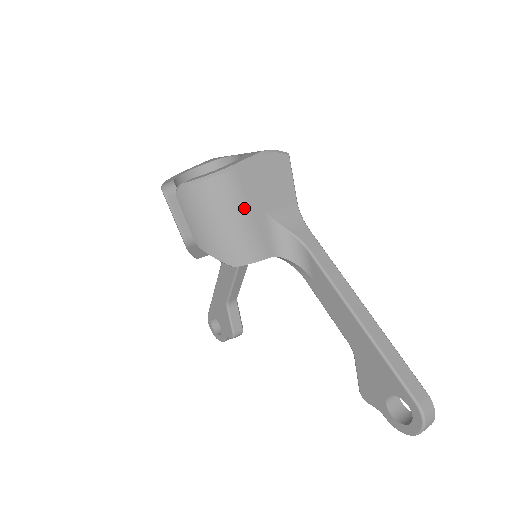
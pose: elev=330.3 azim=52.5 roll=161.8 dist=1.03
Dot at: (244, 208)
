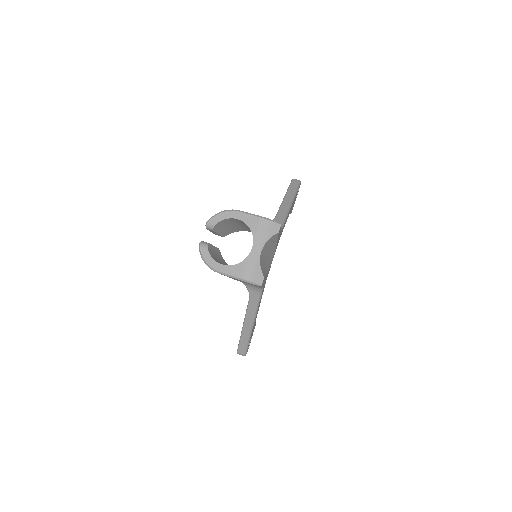
Dot at: occluded
